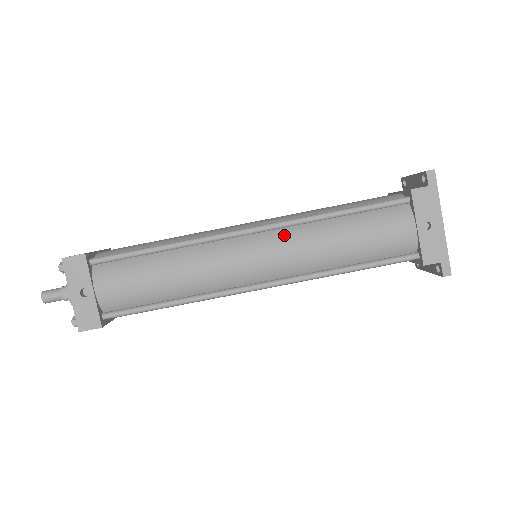
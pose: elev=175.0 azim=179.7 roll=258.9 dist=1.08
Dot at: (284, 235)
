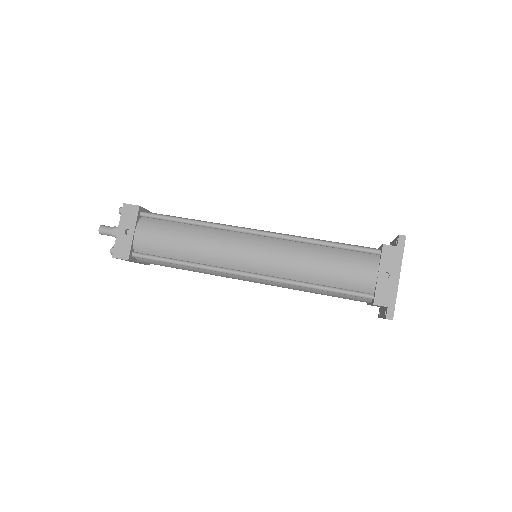
Dot at: (279, 244)
